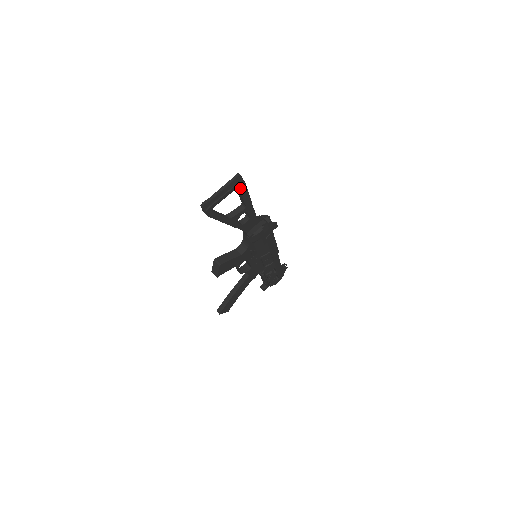
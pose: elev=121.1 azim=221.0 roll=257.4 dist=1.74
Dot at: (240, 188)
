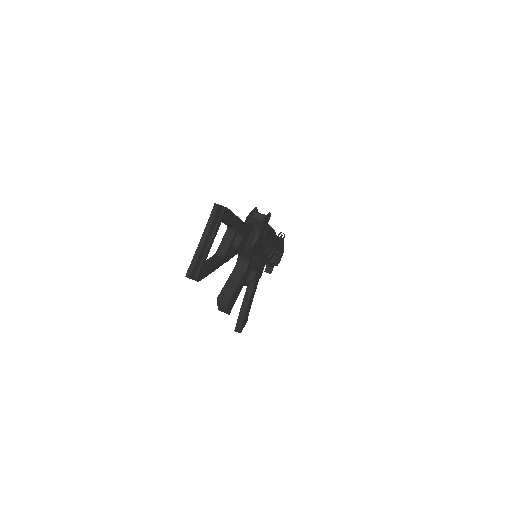
Dot at: (224, 219)
